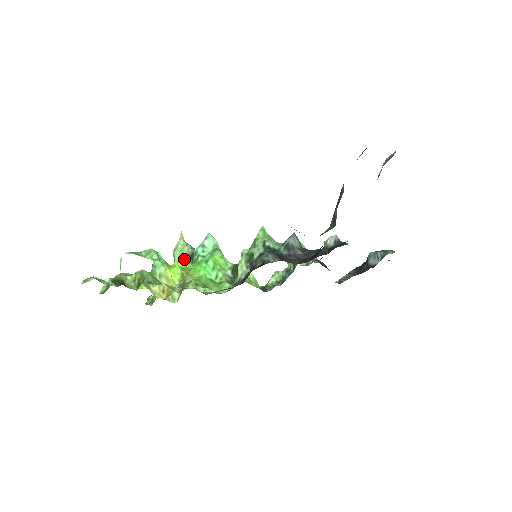
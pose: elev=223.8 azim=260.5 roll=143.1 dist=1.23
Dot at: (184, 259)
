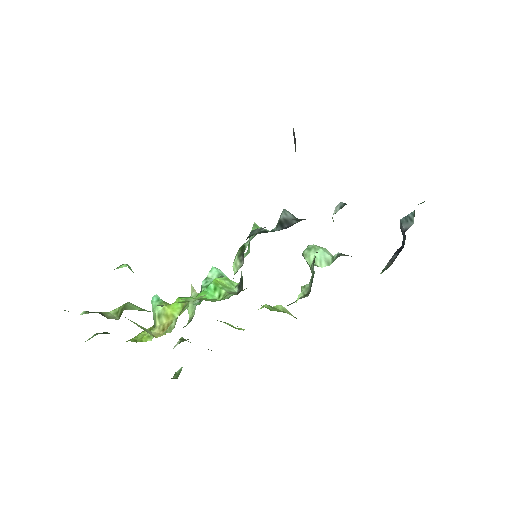
Dot at: (195, 306)
